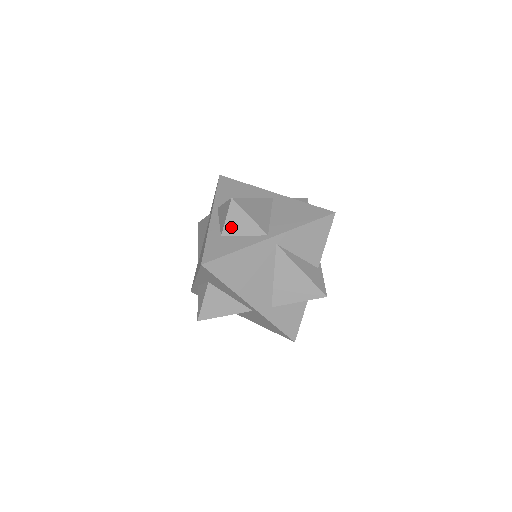
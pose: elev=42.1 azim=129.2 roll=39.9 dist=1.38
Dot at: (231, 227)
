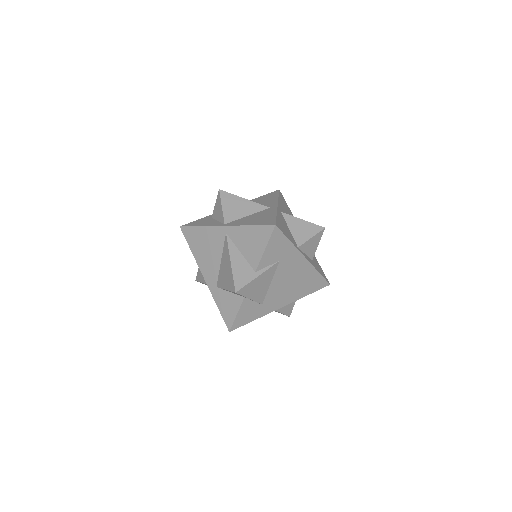
Dot at: (215, 212)
